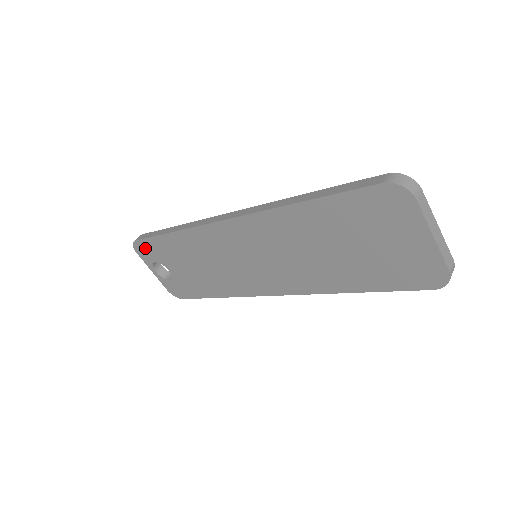
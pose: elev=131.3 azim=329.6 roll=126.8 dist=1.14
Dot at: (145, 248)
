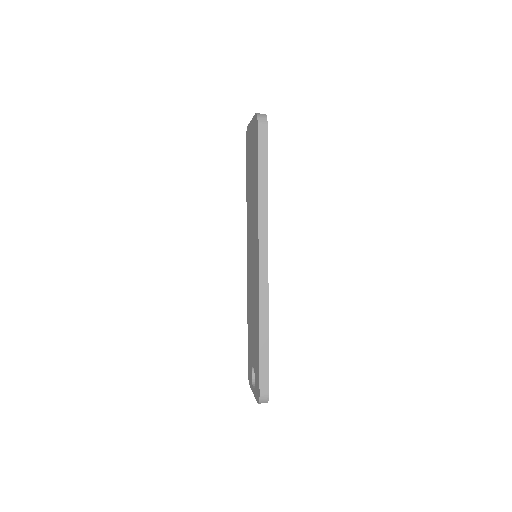
Dot at: (249, 367)
